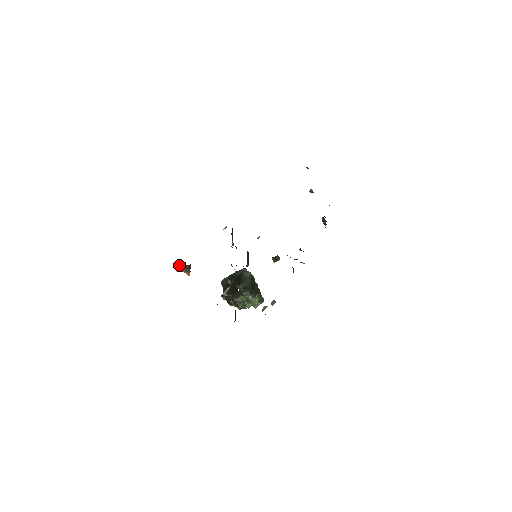
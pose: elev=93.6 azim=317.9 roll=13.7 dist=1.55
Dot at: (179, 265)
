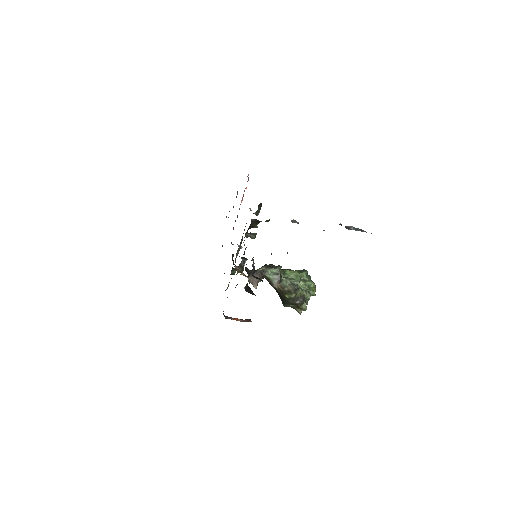
Dot at: occluded
